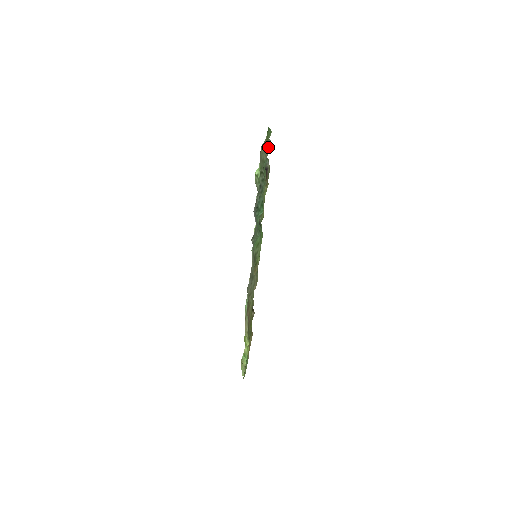
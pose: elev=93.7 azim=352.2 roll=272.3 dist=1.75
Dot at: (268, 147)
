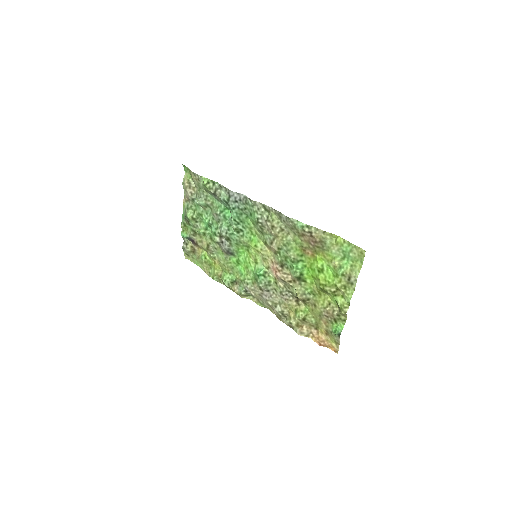
Dot at: (192, 180)
